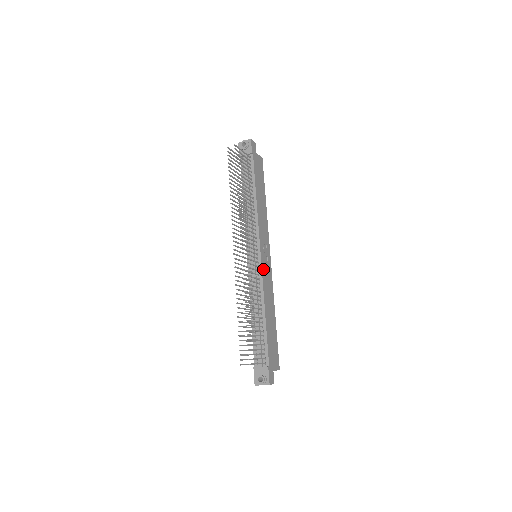
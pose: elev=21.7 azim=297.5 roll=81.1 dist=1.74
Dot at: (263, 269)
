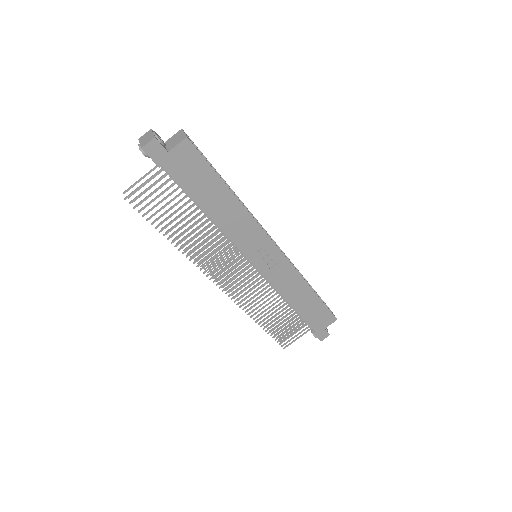
Dot at: (267, 273)
